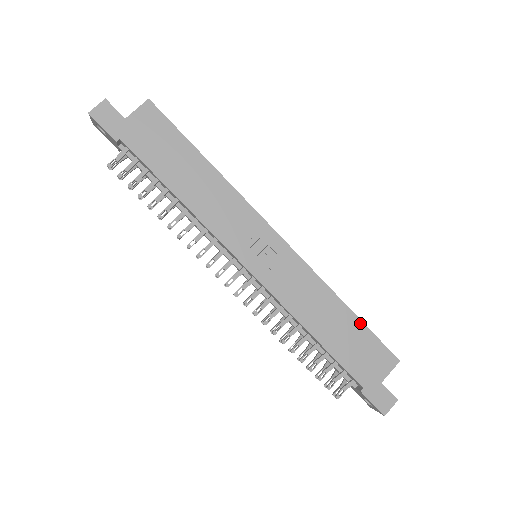
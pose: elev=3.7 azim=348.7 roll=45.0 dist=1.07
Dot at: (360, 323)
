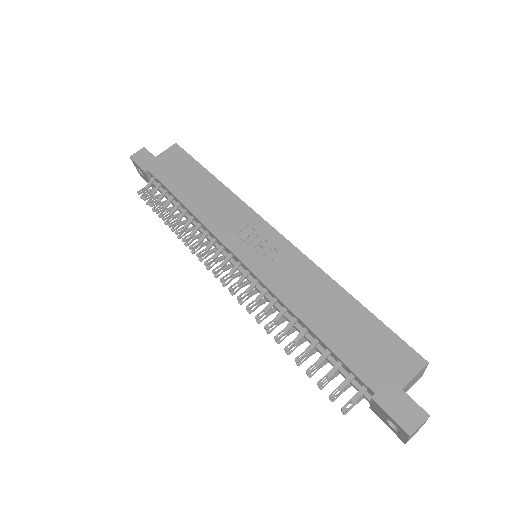
Dot at: (368, 314)
